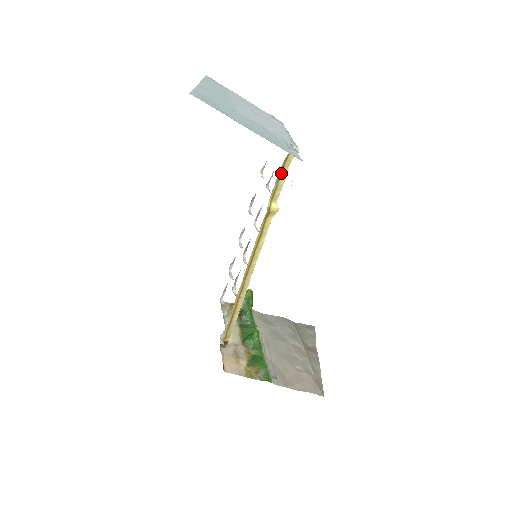
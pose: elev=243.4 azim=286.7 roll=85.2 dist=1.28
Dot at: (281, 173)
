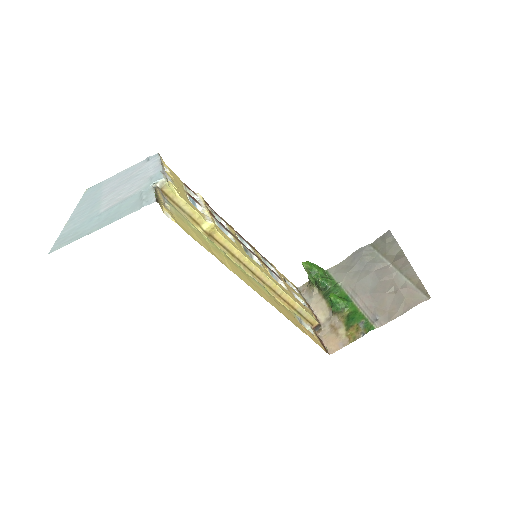
Dot at: (178, 205)
